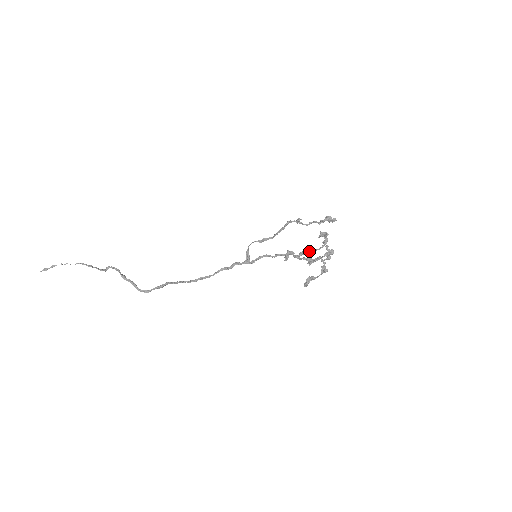
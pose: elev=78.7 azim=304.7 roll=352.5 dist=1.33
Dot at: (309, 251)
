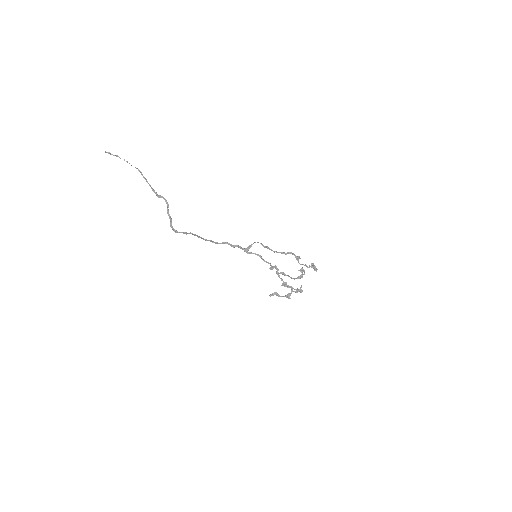
Dot at: (287, 275)
